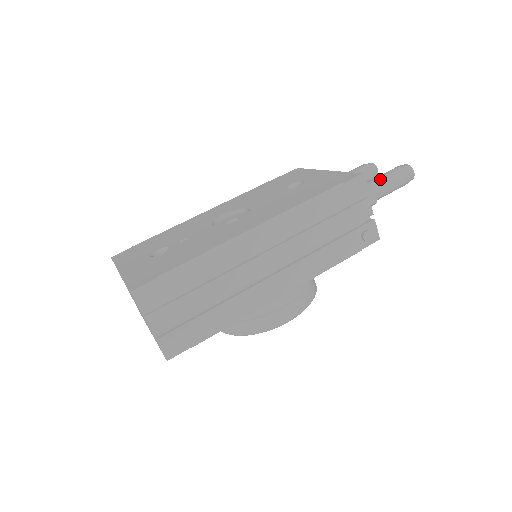
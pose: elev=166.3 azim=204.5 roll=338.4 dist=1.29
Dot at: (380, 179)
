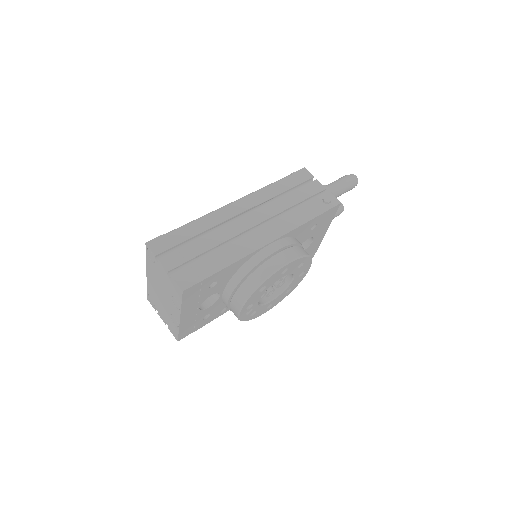
Dot at: (330, 183)
